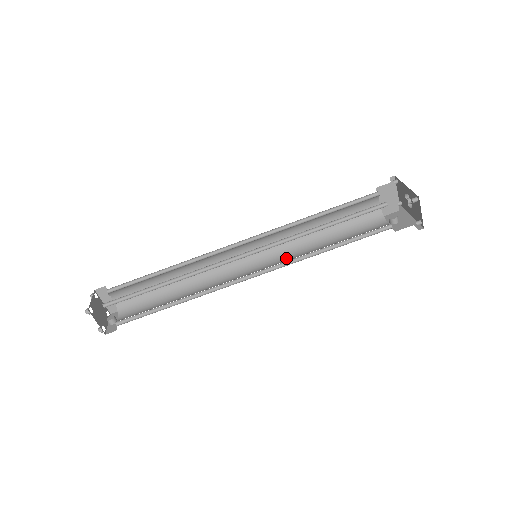
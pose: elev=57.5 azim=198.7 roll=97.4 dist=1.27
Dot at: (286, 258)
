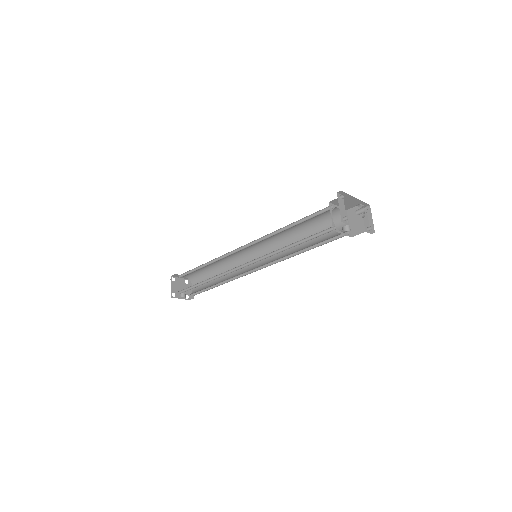
Dot at: occluded
